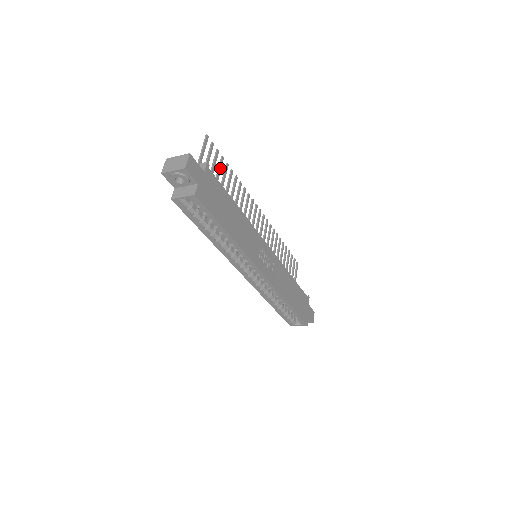
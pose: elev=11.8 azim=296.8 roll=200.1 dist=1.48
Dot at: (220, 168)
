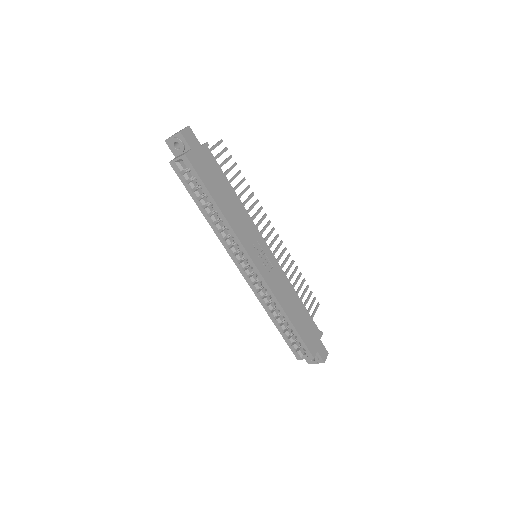
Dot at: (230, 169)
